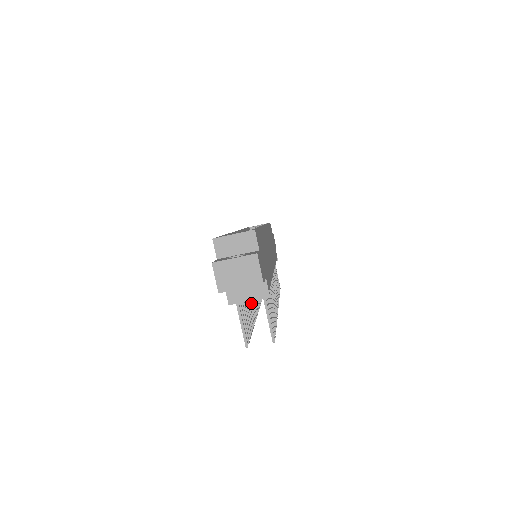
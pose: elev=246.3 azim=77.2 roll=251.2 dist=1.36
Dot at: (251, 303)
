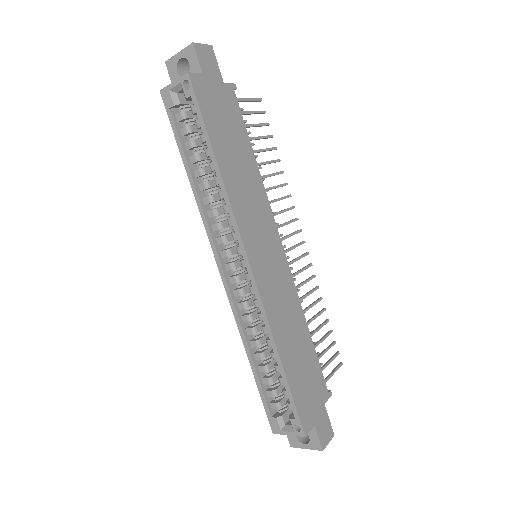
Dot at: occluded
